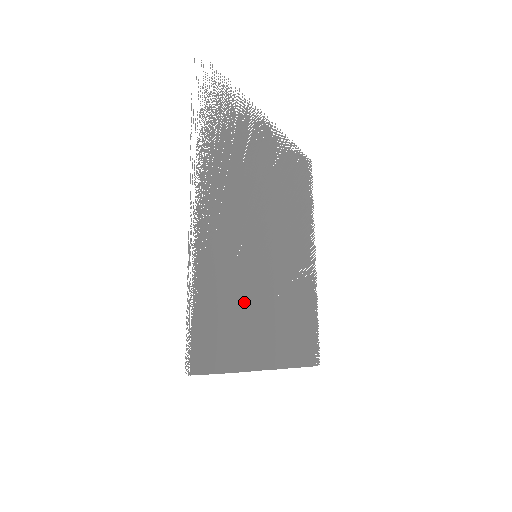
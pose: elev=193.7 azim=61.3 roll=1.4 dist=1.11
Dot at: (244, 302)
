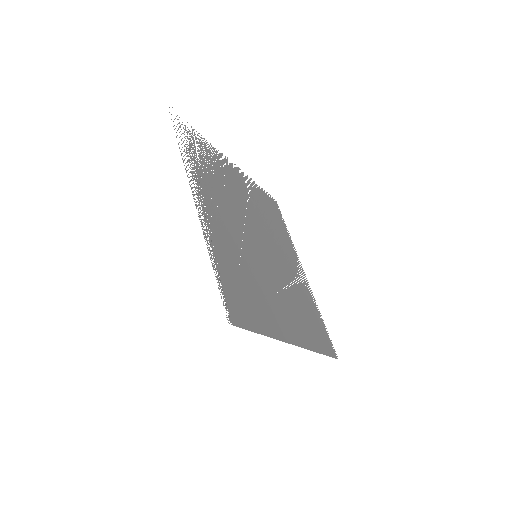
Dot at: (258, 287)
